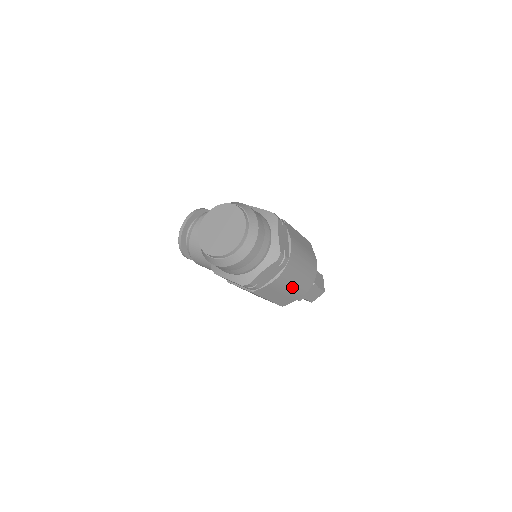
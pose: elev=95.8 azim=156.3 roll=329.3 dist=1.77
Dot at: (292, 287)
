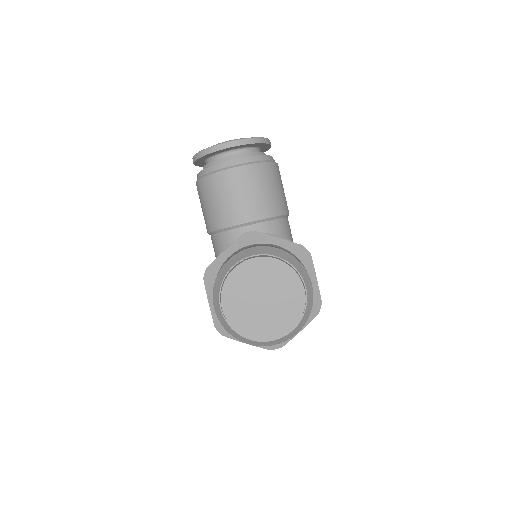
Dot at: occluded
